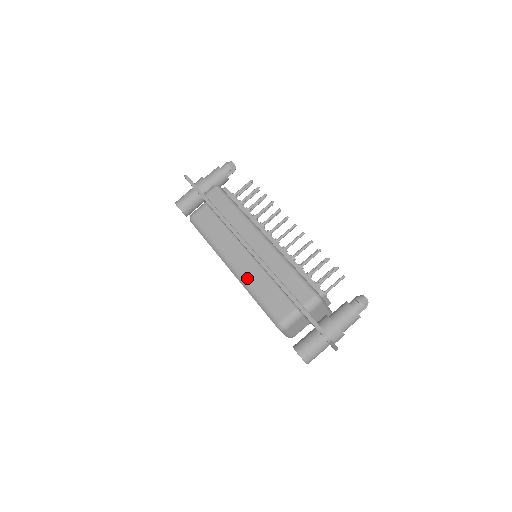
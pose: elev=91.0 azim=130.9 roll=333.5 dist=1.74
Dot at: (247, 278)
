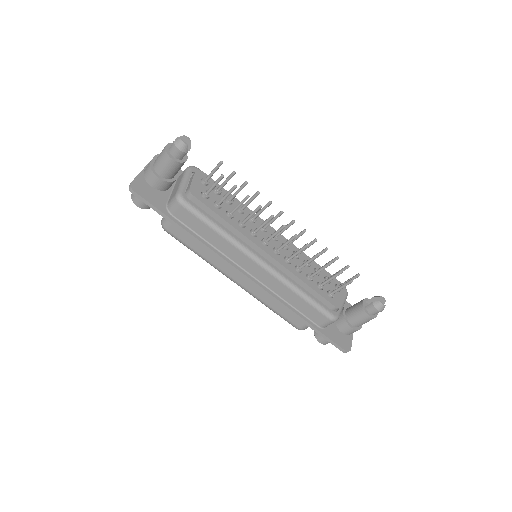
Dot at: (255, 294)
